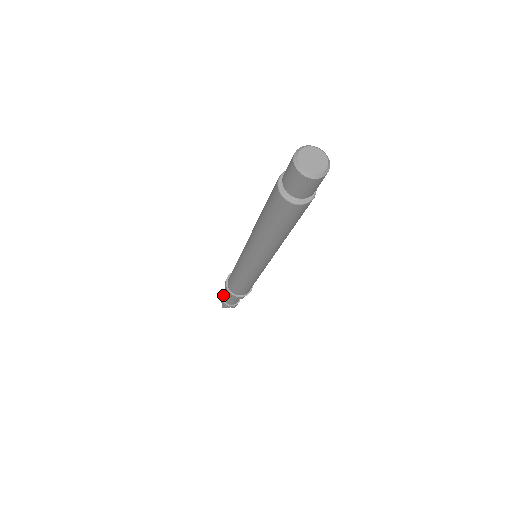
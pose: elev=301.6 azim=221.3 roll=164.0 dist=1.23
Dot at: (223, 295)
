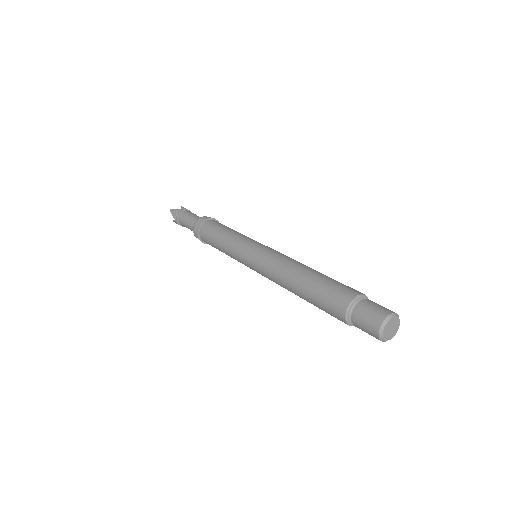
Dot at: (177, 219)
